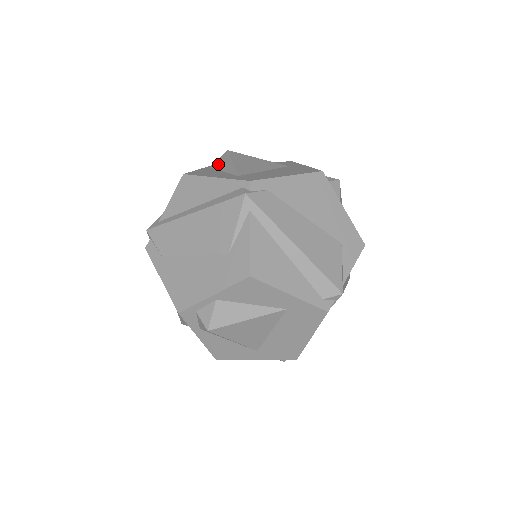
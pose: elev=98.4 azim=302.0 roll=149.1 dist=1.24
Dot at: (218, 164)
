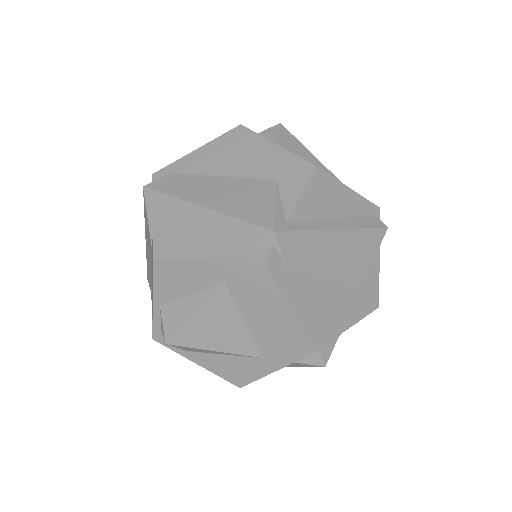
Dot at: occluded
